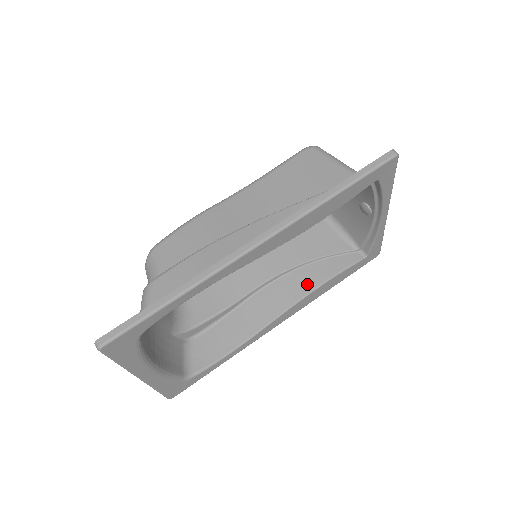
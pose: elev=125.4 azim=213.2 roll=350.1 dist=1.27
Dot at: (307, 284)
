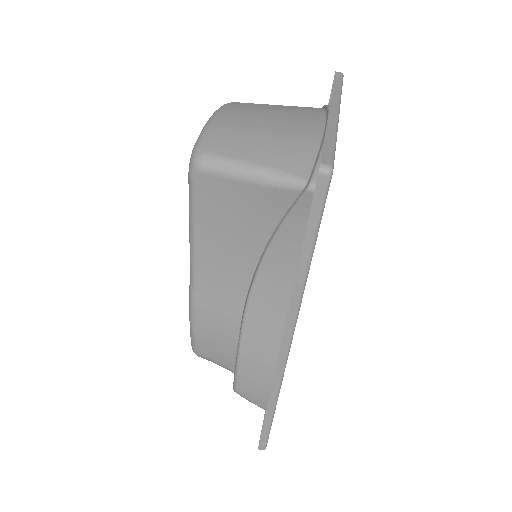
Dot at: occluded
